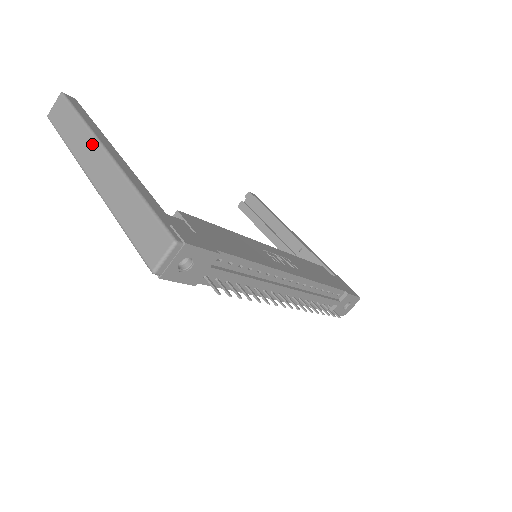
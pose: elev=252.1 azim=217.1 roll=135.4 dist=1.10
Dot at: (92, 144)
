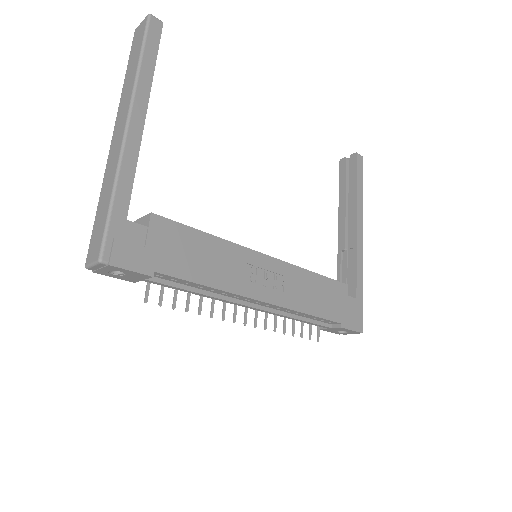
Dot at: (128, 101)
